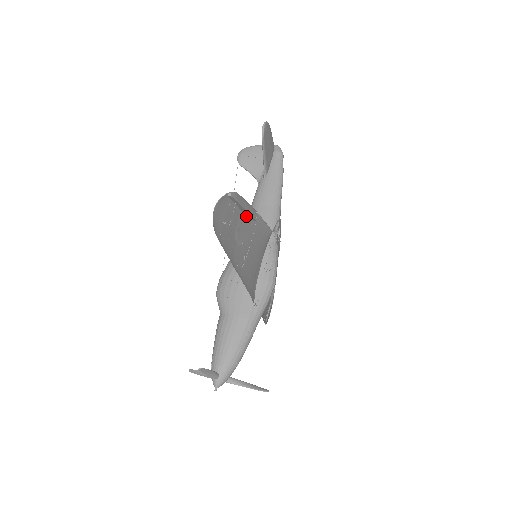
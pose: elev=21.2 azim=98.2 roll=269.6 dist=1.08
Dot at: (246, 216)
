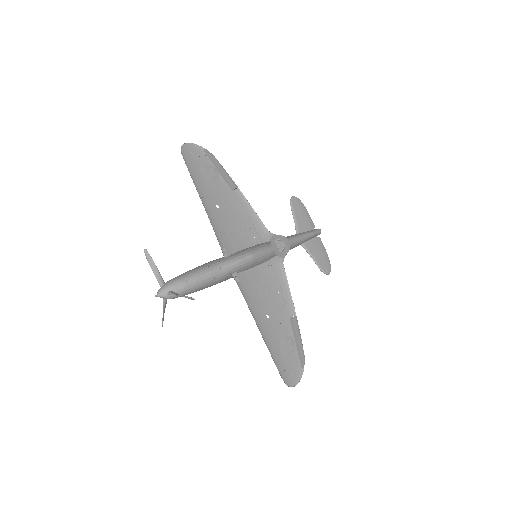
Dot at: (226, 183)
